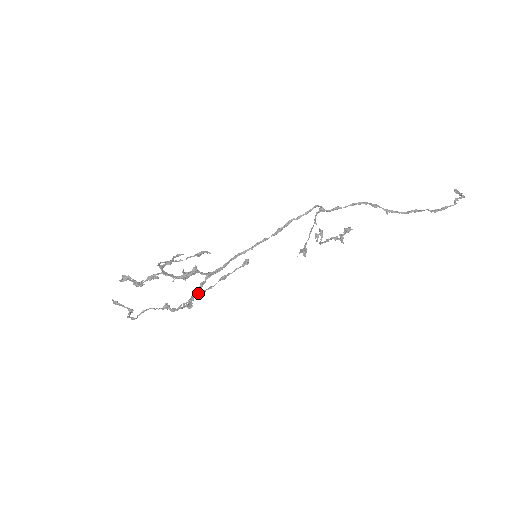
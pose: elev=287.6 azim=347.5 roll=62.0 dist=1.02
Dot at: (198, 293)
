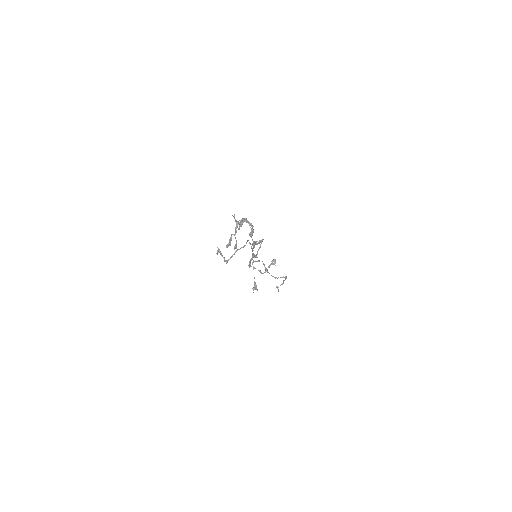
Dot at: (249, 262)
